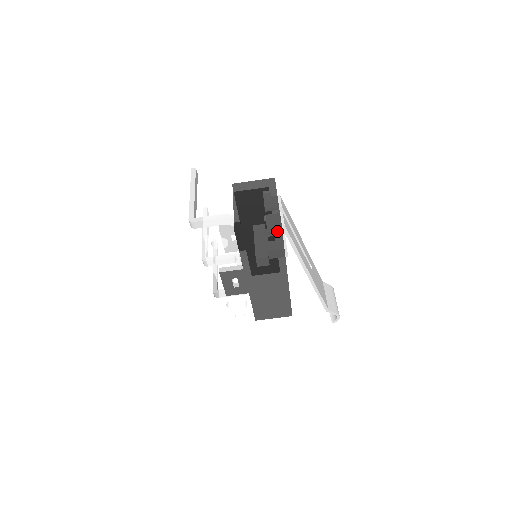
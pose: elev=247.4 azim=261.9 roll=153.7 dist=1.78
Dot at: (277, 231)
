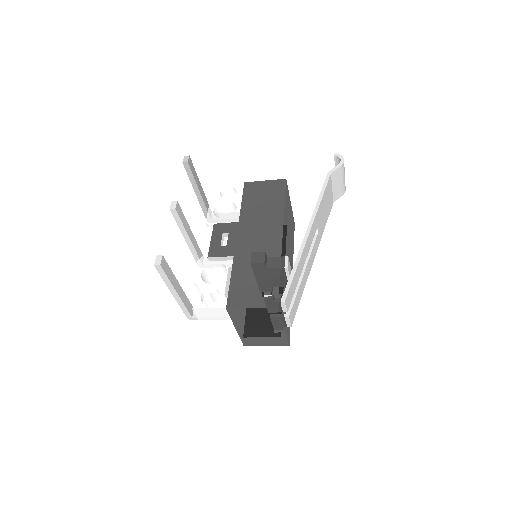
Dot at: occluded
